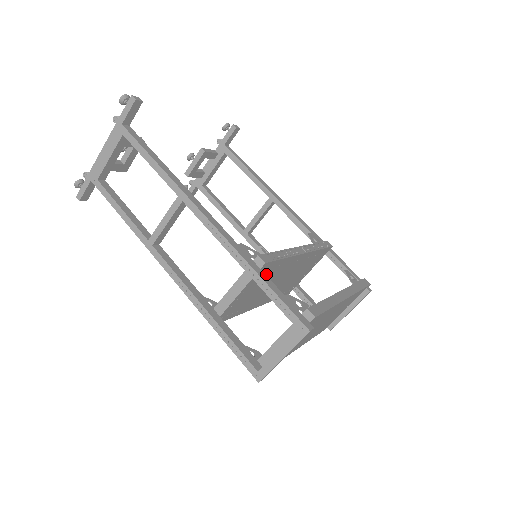
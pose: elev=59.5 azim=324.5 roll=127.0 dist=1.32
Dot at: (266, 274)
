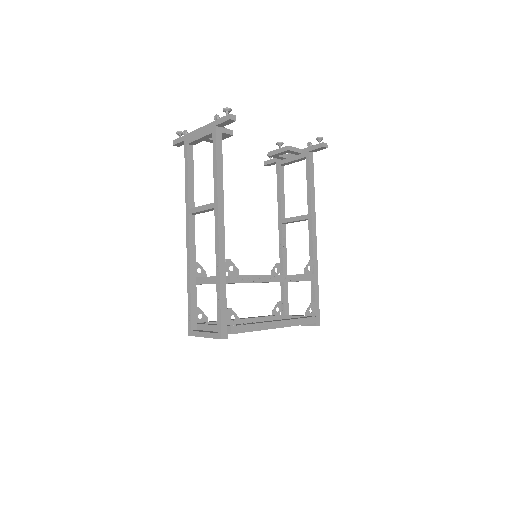
Dot at: occluded
